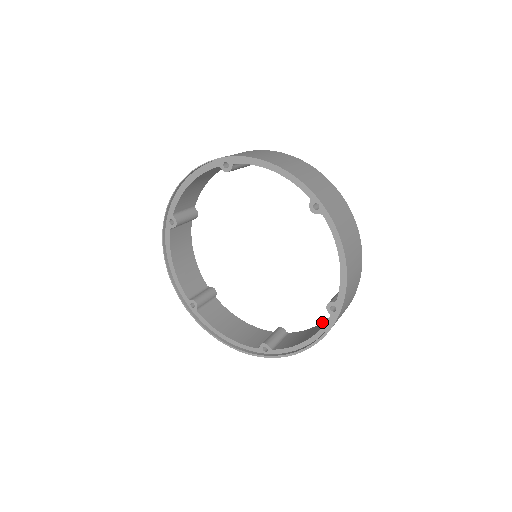
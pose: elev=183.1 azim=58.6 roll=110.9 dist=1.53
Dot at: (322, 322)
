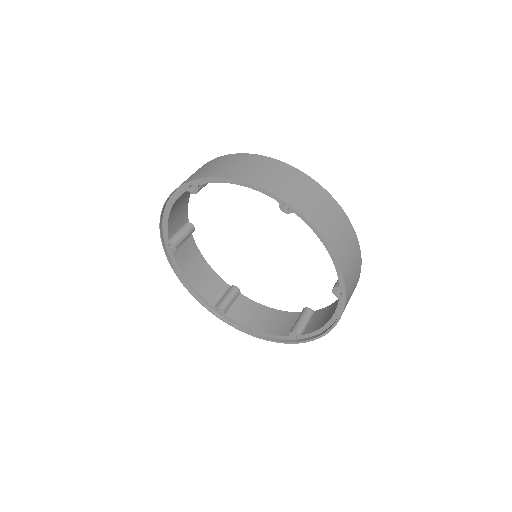
Dot at: occluded
